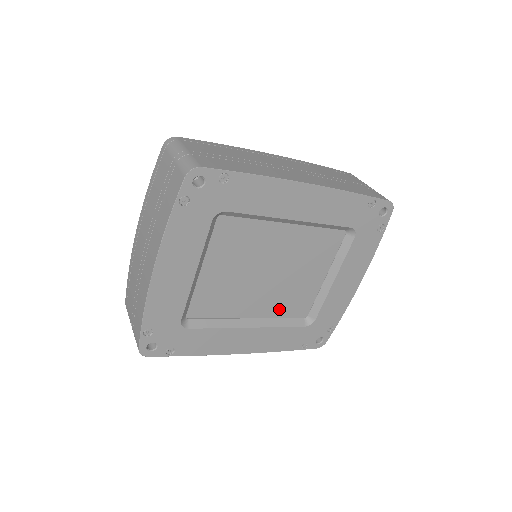
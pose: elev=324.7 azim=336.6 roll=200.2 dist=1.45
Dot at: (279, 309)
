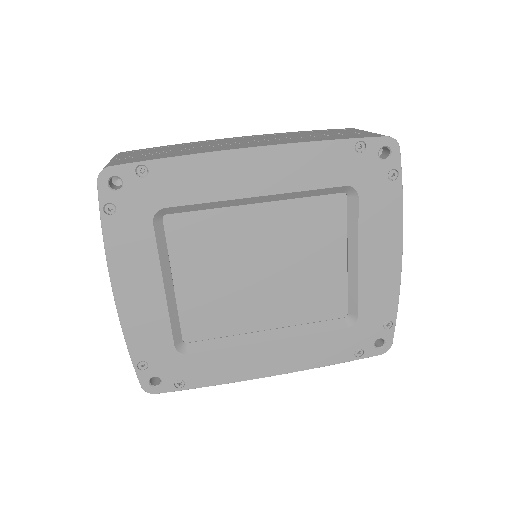
Dot at: (302, 312)
